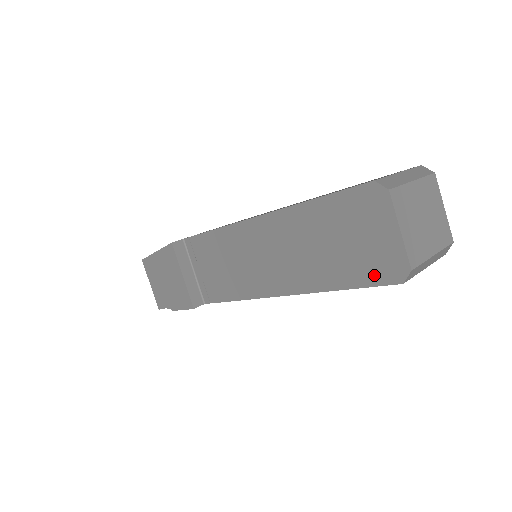
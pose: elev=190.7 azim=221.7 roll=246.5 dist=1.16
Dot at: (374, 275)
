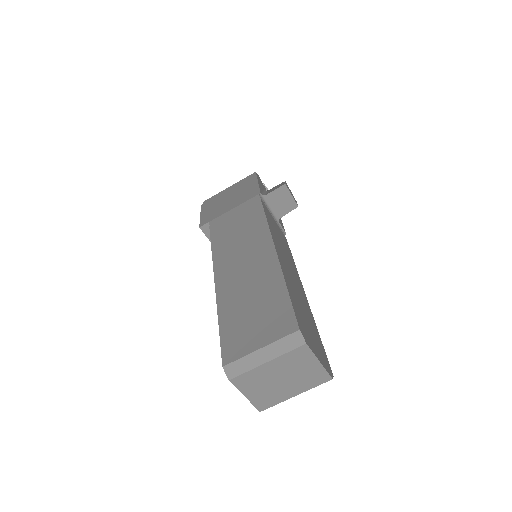
Dot at: occluded
